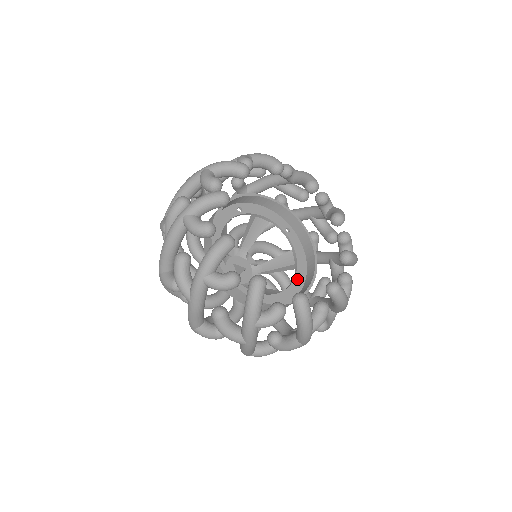
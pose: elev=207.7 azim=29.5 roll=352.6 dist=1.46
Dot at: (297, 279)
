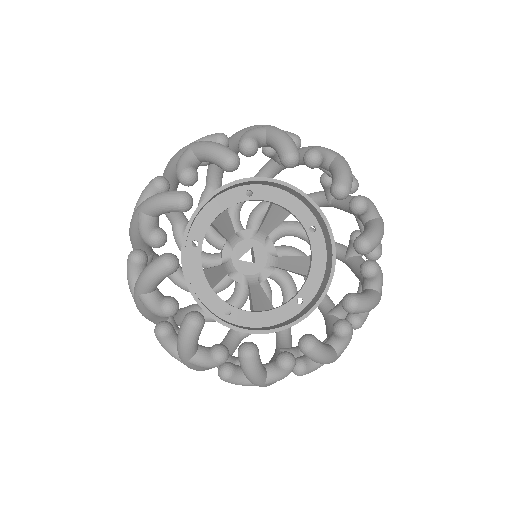
Dot at: occluded
